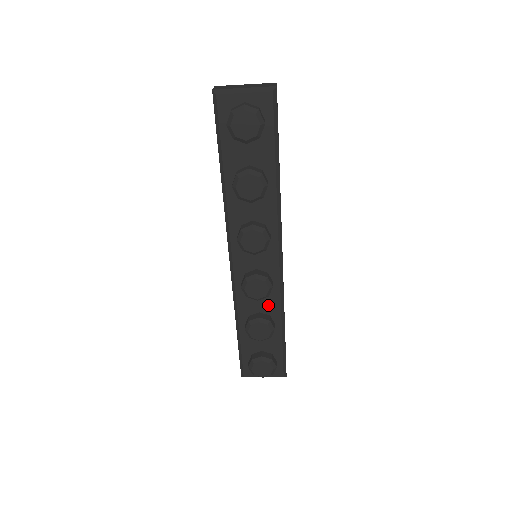
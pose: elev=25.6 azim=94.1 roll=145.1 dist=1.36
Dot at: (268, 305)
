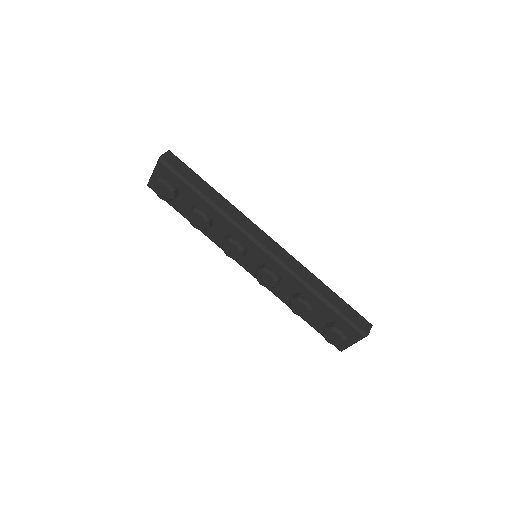
Dot at: (292, 286)
